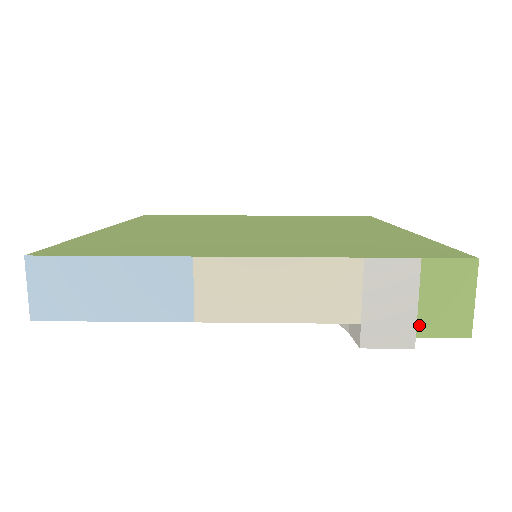
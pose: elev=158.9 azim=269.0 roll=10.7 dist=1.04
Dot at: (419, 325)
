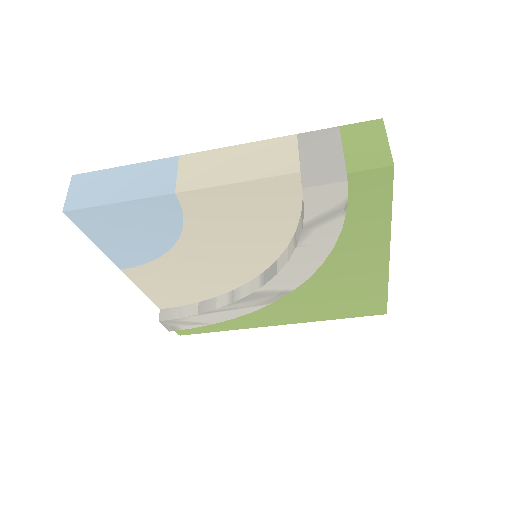
Dot at: (347, 165)
